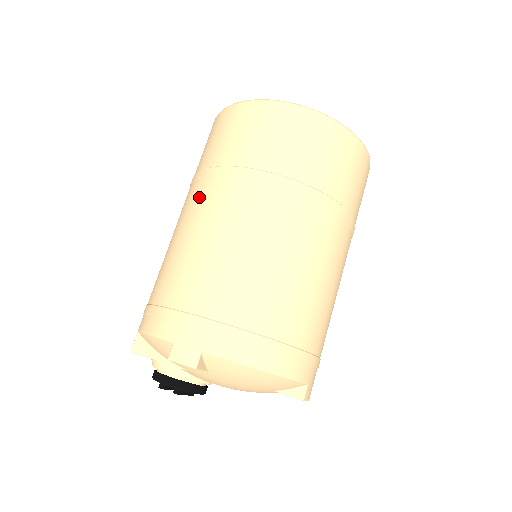
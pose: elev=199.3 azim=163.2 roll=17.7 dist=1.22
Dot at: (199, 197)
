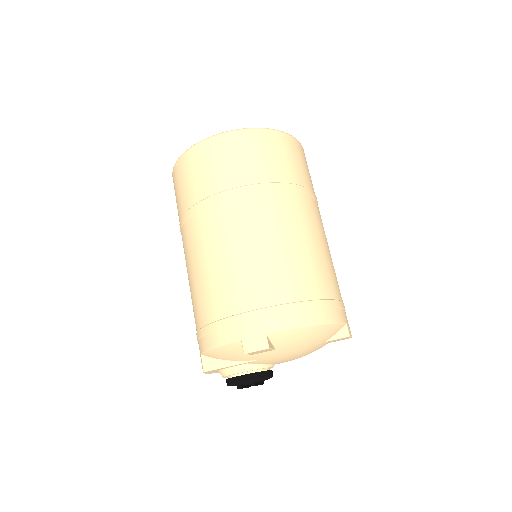
Dot at: (198, 230)
